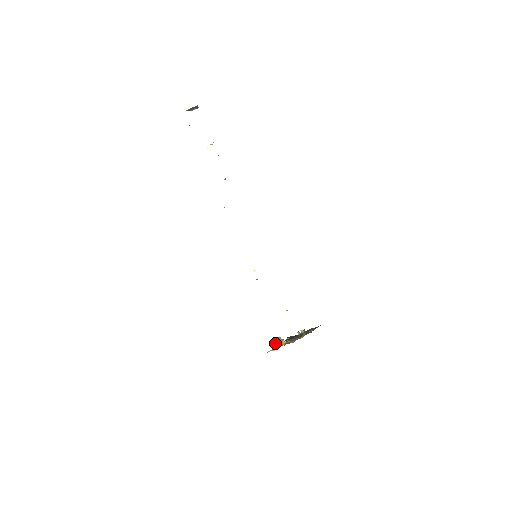
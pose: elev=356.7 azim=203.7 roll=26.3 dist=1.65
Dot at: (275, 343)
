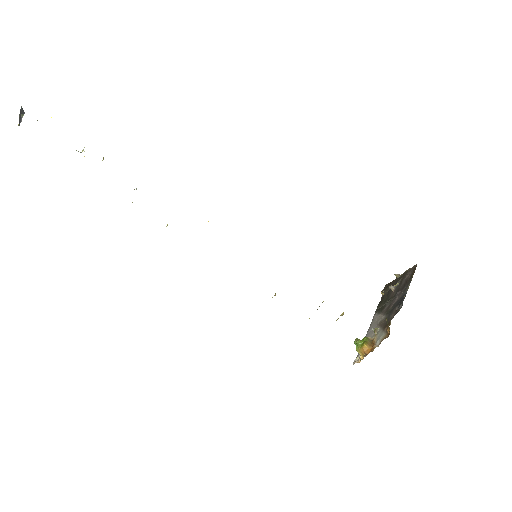
Dot at: occluded
